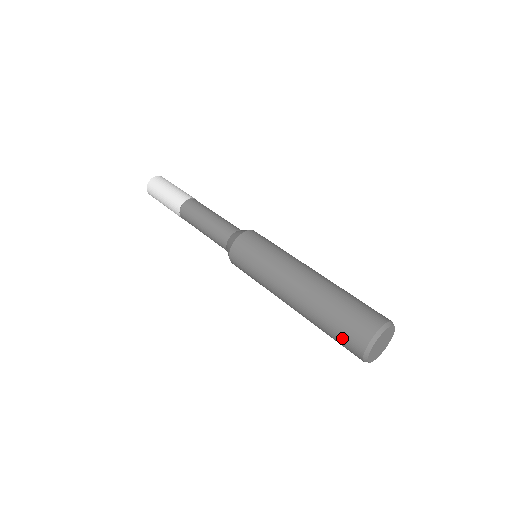
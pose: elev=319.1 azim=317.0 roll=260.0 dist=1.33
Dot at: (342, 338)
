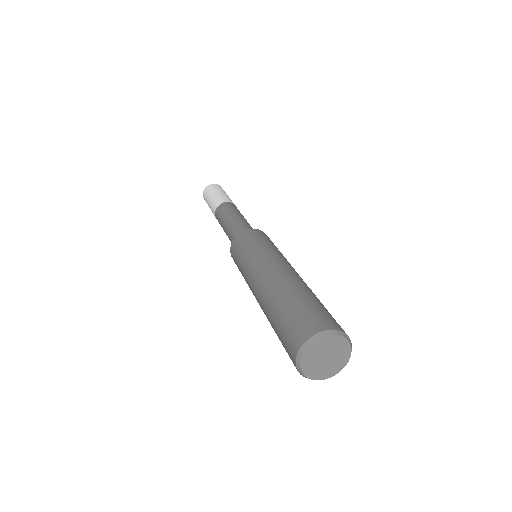
Dot at: (291, 324)
